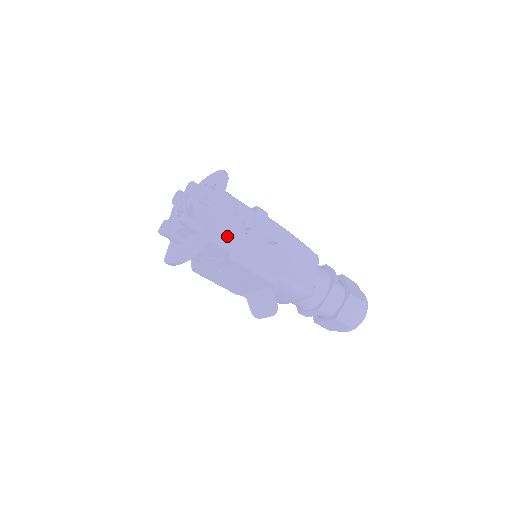
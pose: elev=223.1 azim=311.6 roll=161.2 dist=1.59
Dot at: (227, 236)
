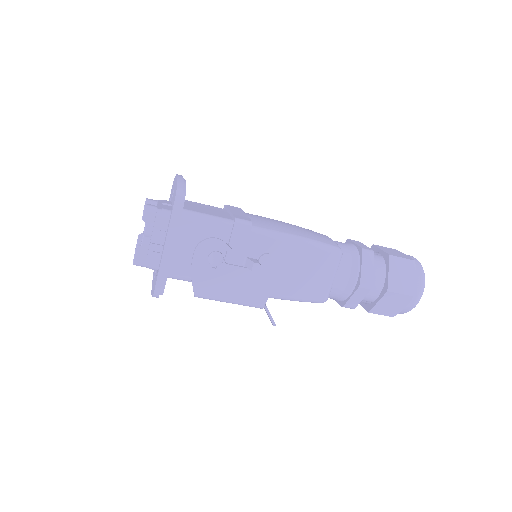
Dot at: occluded
